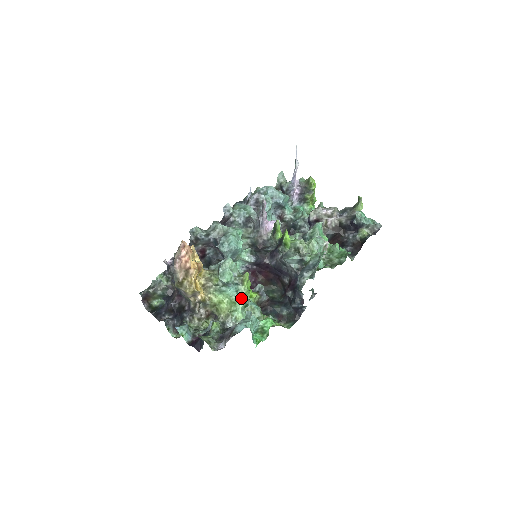
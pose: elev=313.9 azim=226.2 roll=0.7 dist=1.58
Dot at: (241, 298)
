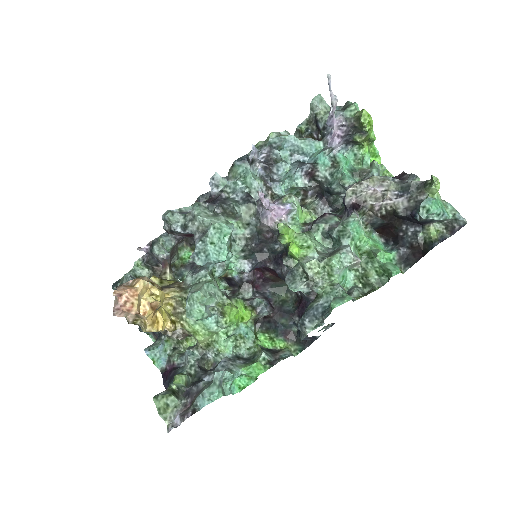
Dot at: (223, 329)
